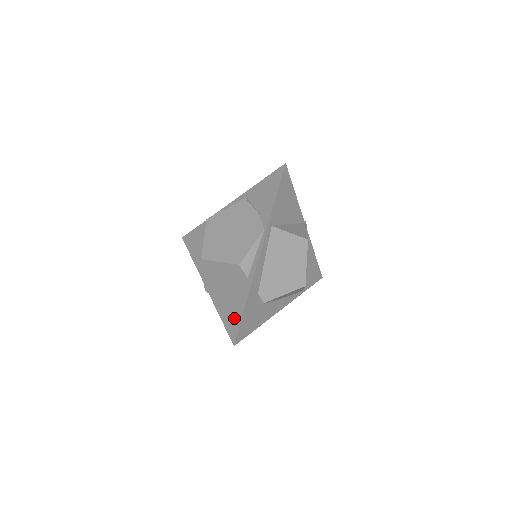
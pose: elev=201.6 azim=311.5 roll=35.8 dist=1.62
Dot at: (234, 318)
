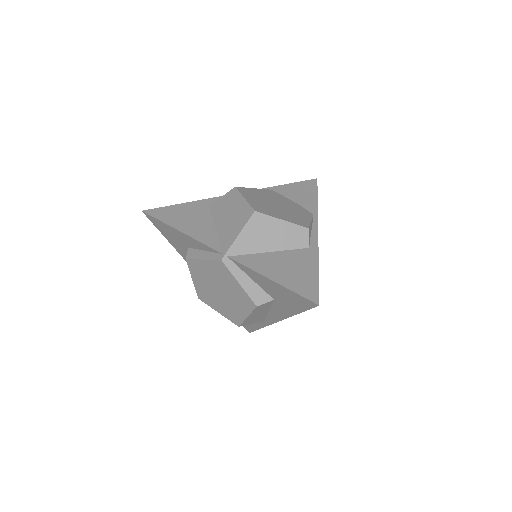
Dot at: (304, 280)
